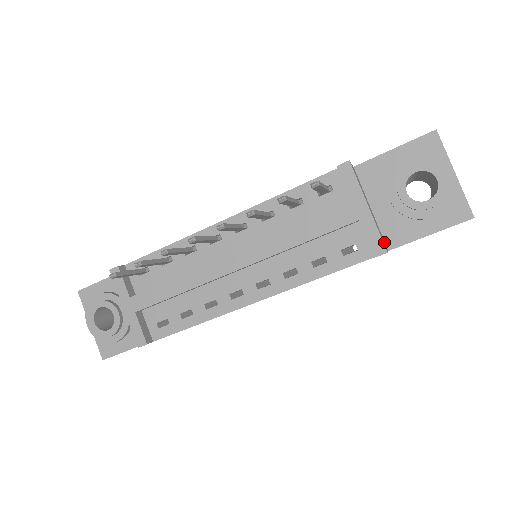
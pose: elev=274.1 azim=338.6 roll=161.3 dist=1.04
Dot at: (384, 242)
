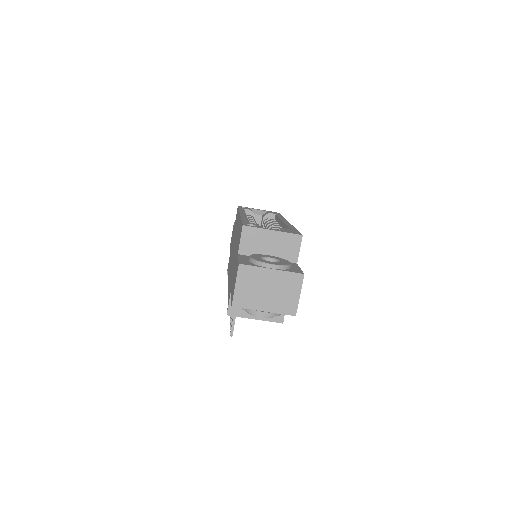
Dot at: occluded
